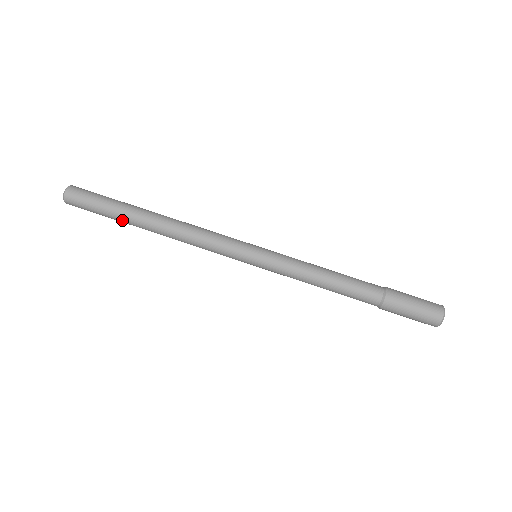
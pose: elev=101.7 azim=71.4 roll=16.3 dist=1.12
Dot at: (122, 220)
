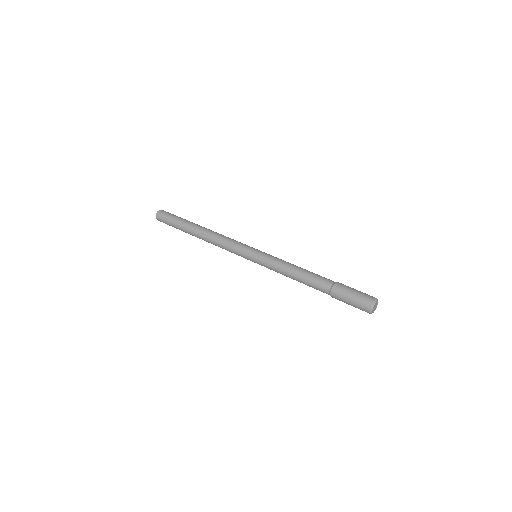
Dot at: (186, 222)
